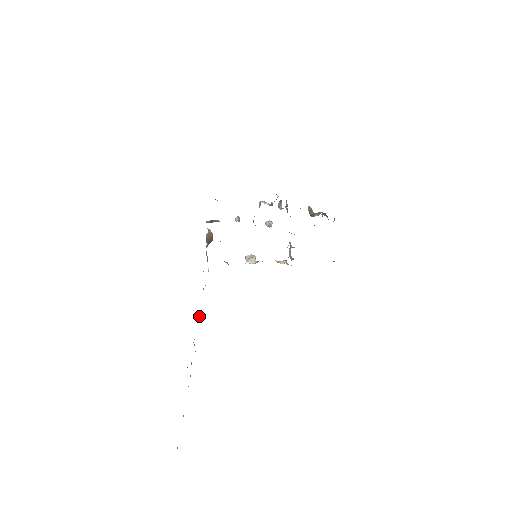
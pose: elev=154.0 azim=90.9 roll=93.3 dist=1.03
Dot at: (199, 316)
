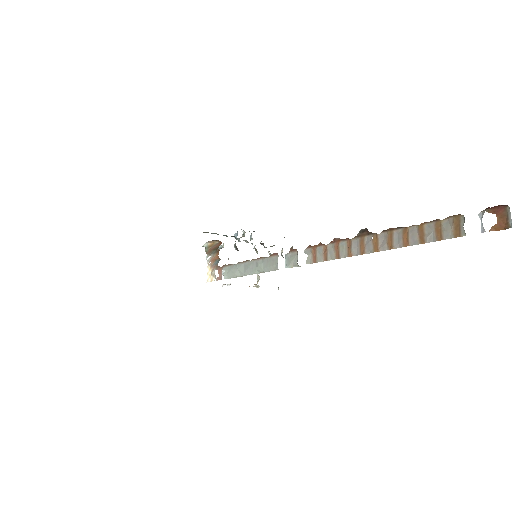
Dot at: (261, 263)
